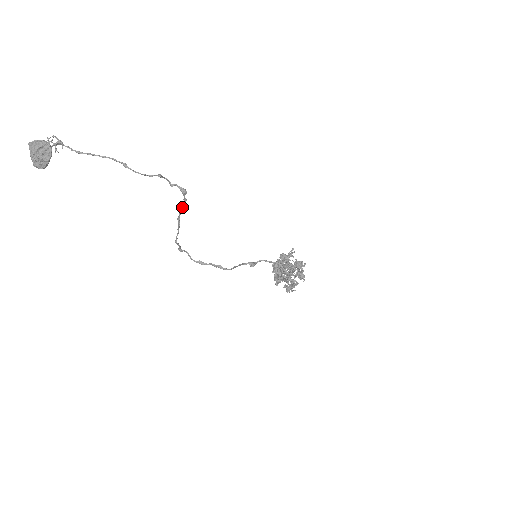
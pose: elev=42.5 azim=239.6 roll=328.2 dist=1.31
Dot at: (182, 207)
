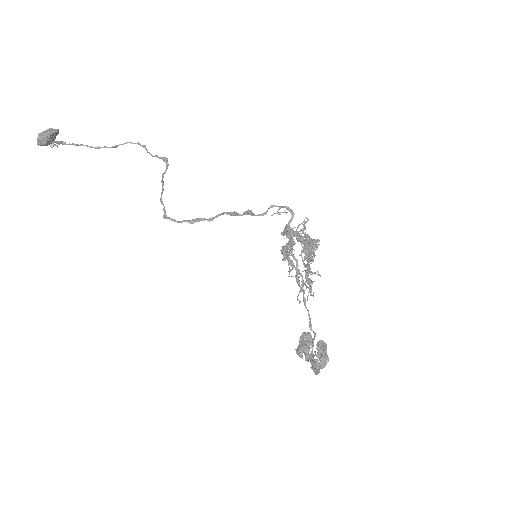
Dot at: occluded
